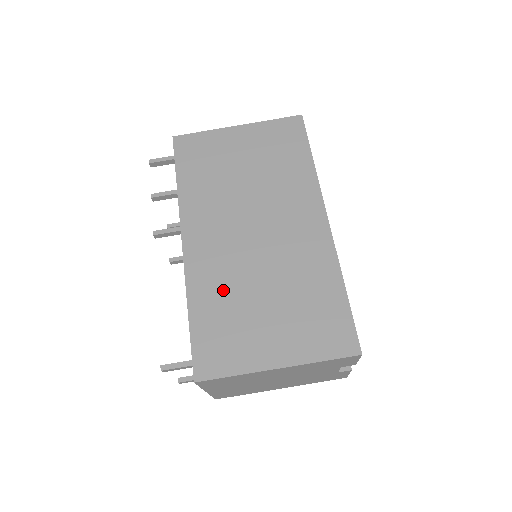
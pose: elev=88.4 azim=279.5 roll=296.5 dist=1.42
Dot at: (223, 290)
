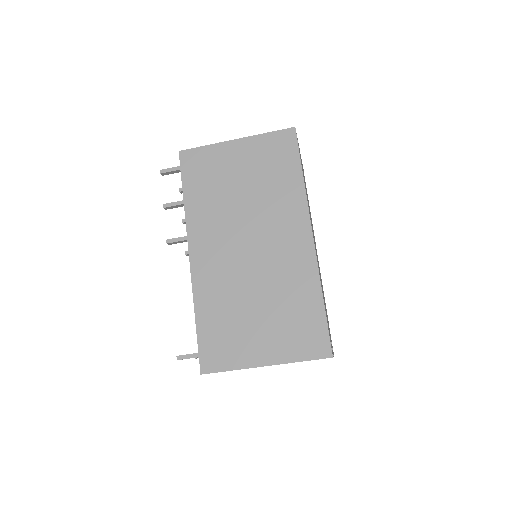
Dot at: (223, 299)
